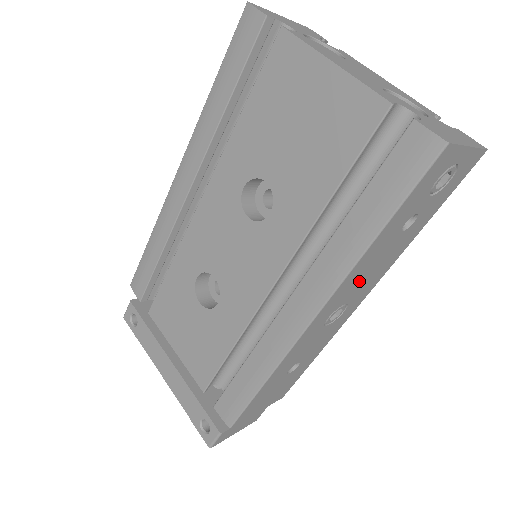
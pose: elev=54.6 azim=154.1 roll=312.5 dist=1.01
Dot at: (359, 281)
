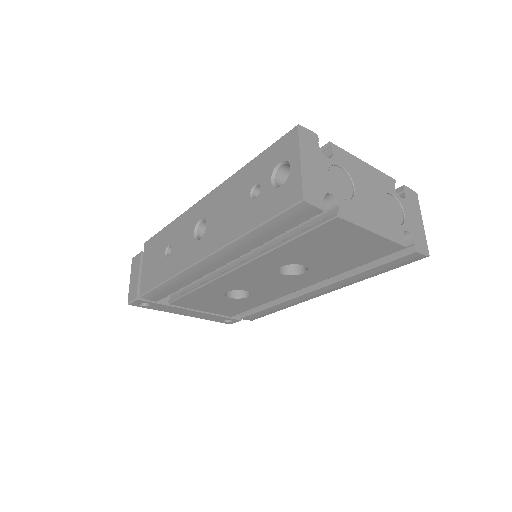
Dot at: occluded
